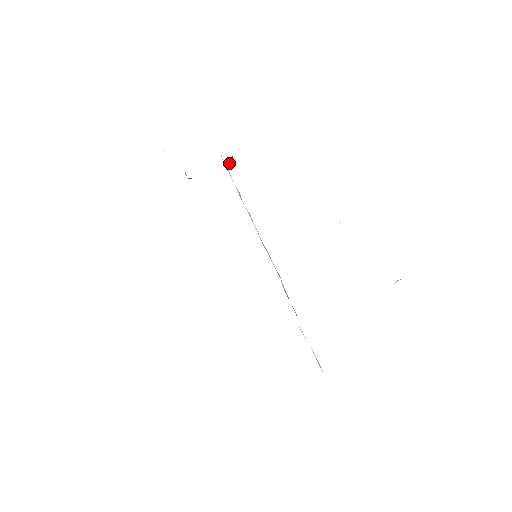
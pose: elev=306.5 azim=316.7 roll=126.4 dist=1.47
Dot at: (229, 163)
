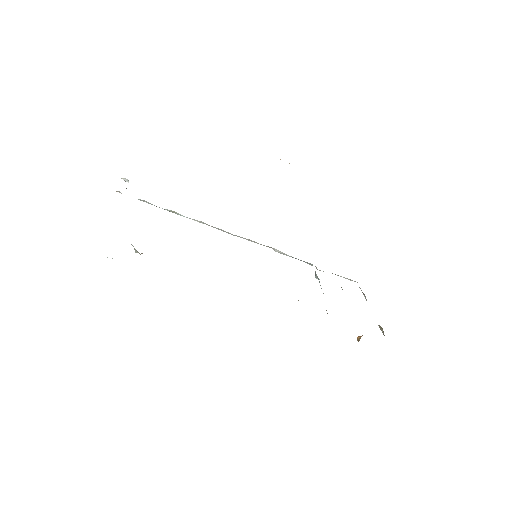
Dot at: occluded
